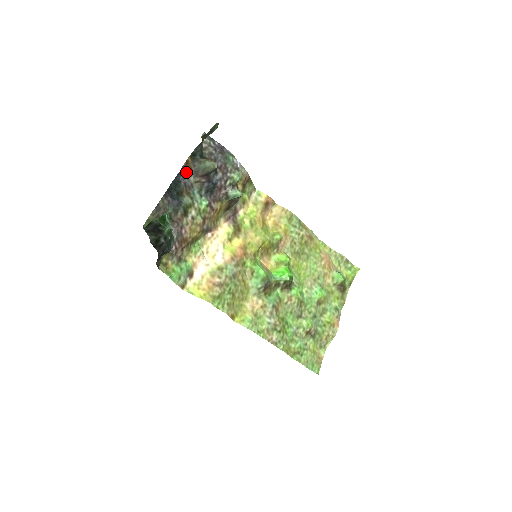
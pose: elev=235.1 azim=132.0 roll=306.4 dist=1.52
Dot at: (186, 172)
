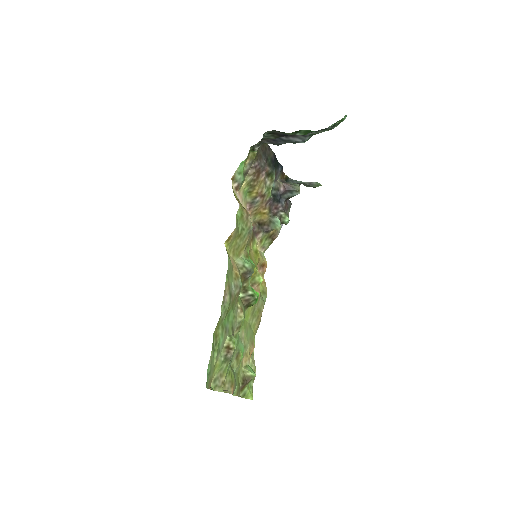
Dot at: (281, 174)
